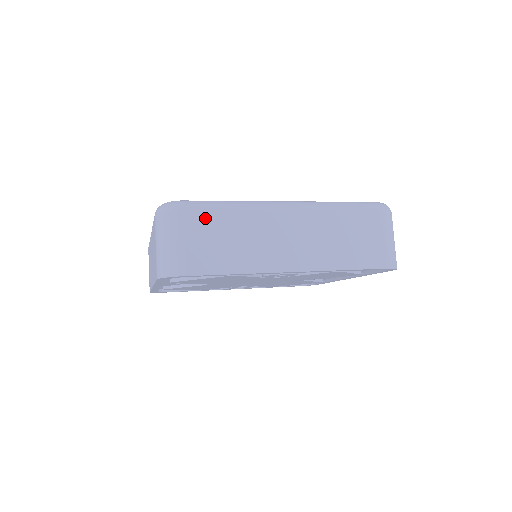
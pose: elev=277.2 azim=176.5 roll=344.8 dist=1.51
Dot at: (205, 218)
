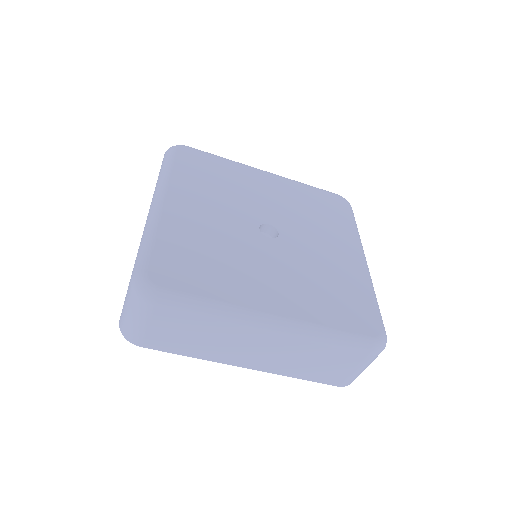
Dot at: (176, 317)
